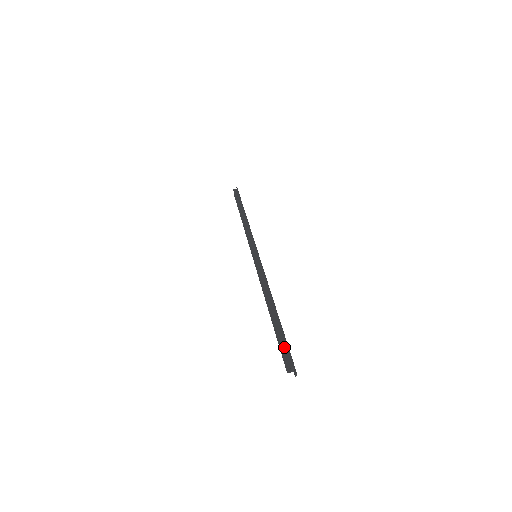
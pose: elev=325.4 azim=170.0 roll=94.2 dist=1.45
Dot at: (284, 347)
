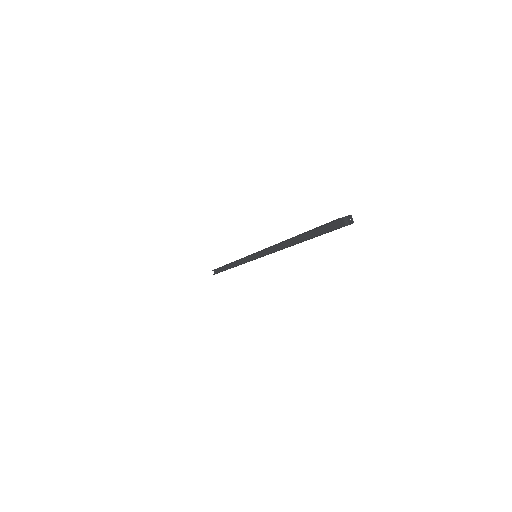
Dot at: (325, 224)
